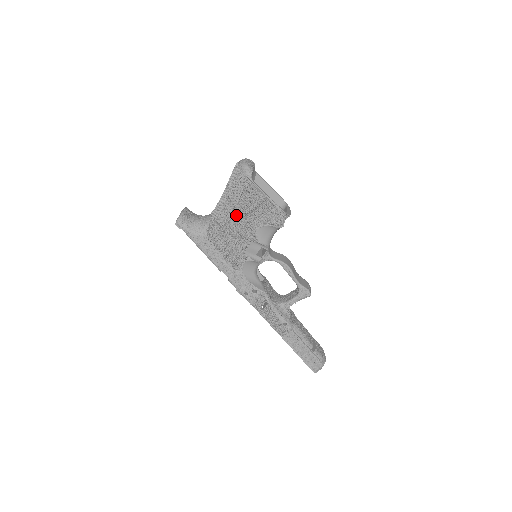
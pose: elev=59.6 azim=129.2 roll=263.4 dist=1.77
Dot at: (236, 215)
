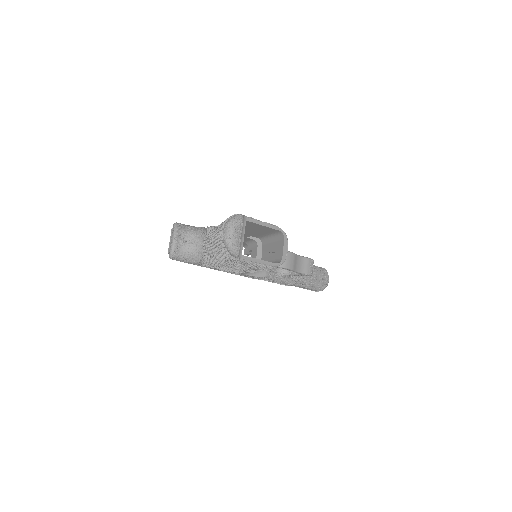
Dot at: (228, 264)
